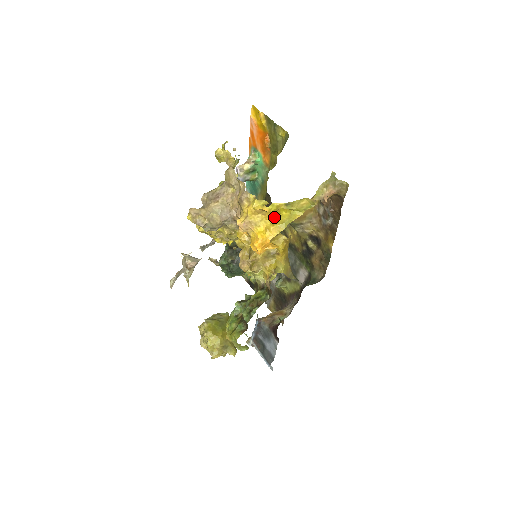
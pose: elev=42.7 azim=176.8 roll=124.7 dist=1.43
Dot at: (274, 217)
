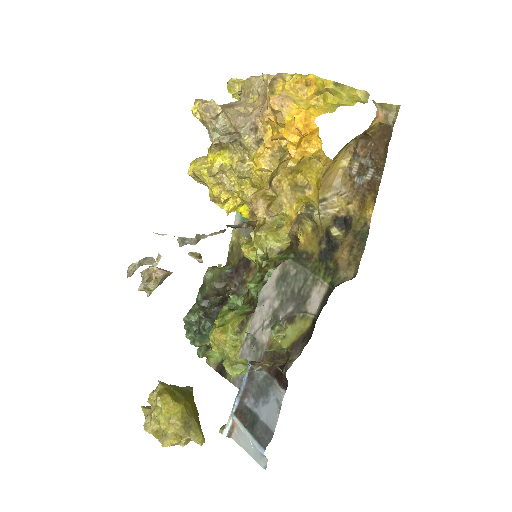
Dot at: (317, 103)
